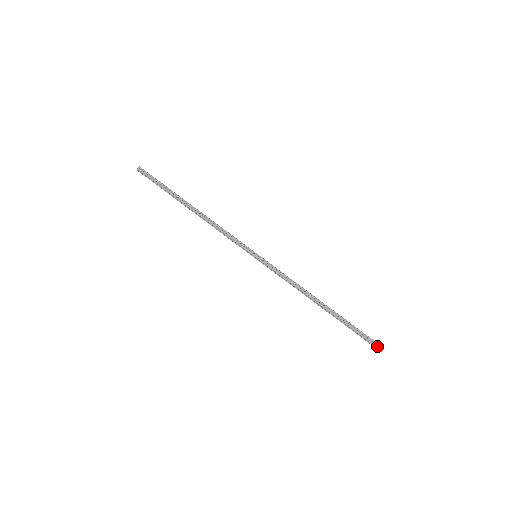
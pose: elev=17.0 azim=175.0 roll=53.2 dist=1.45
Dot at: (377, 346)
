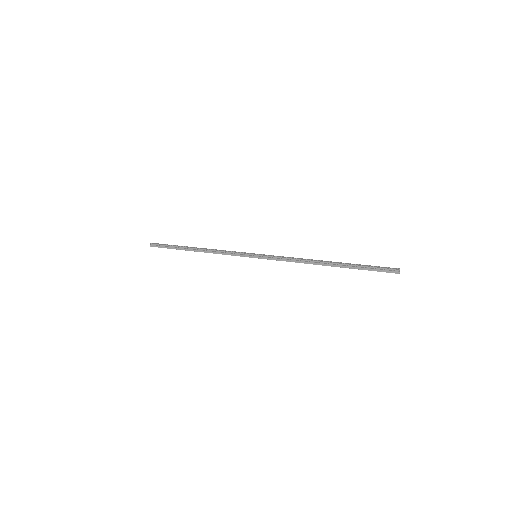
Dot at: (392, 269)
